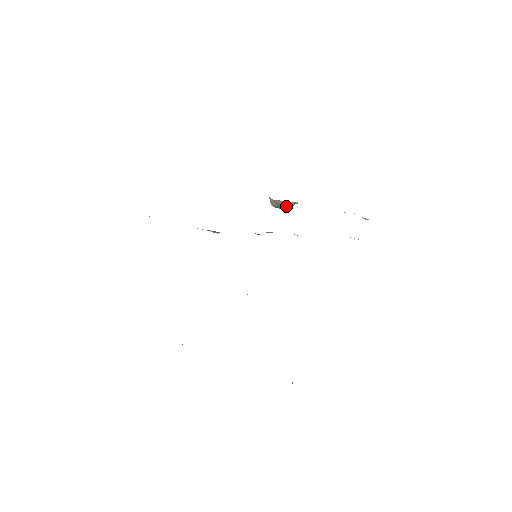
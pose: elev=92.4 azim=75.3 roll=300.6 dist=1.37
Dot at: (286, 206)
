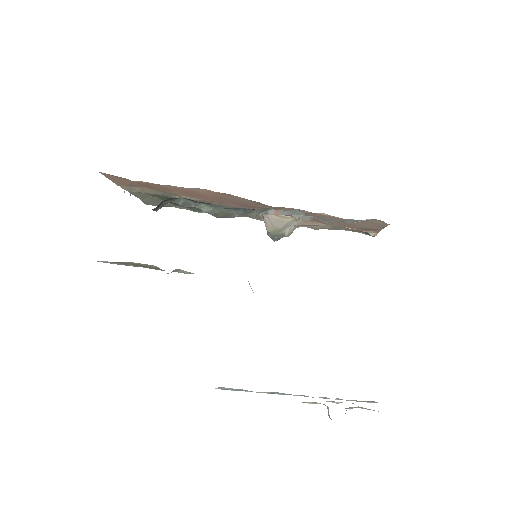
Dot at: (283, 231)
